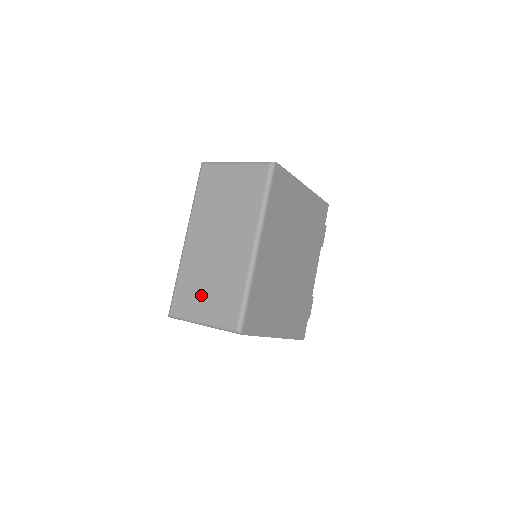
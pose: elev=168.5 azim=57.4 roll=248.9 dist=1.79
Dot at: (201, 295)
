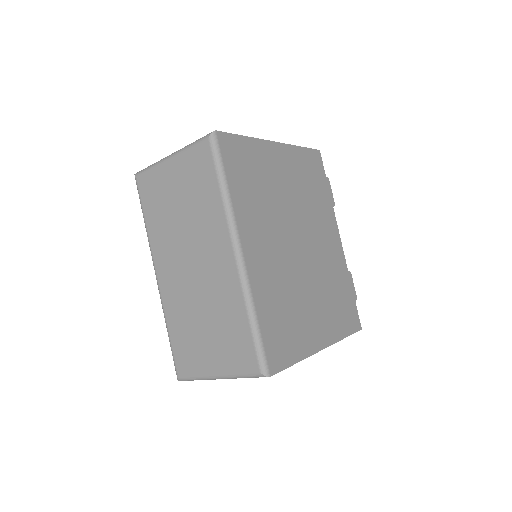
Dot at: (201, 342)
